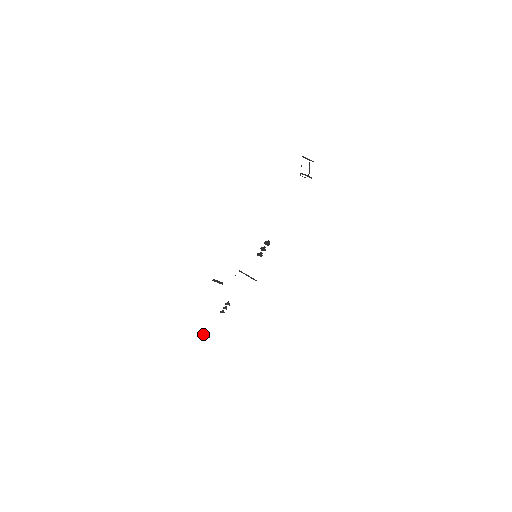
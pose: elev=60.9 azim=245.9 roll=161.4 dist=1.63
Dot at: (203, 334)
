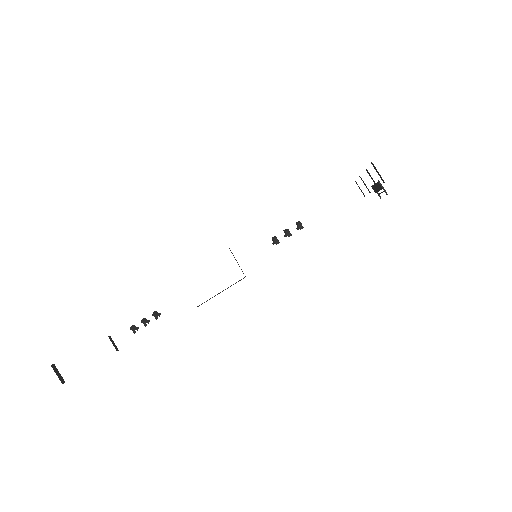
Dot at: (57, 371)
